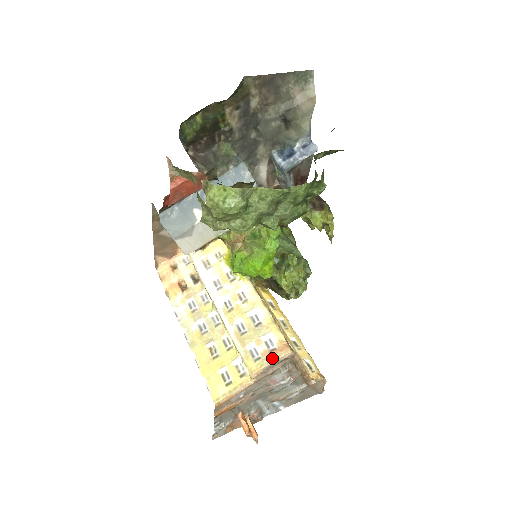
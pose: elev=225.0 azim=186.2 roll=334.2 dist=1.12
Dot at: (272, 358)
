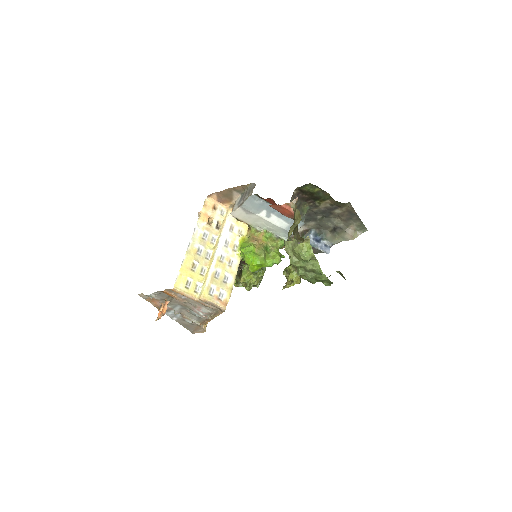
Dot at: (217, 302)
